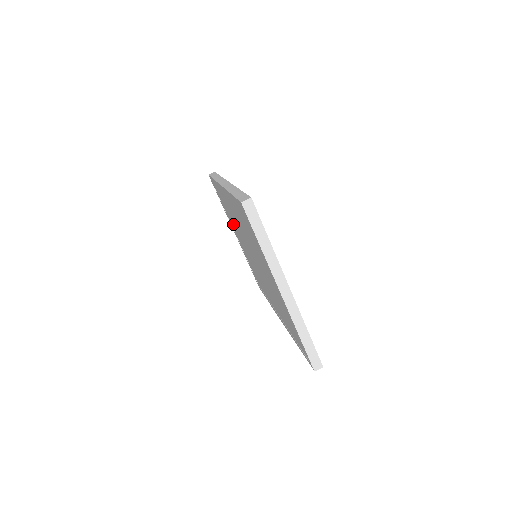
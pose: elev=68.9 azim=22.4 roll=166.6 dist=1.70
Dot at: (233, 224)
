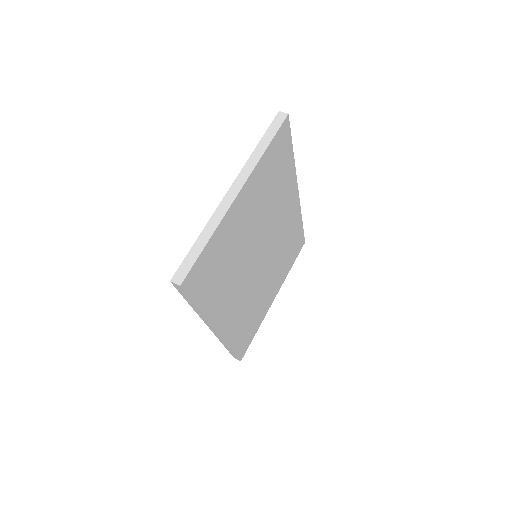
Dot at: occluded
